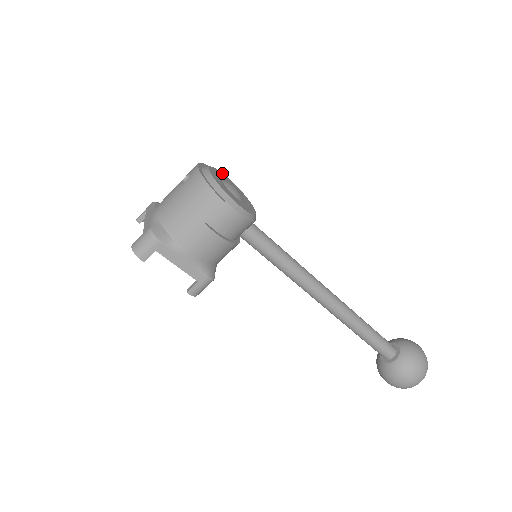
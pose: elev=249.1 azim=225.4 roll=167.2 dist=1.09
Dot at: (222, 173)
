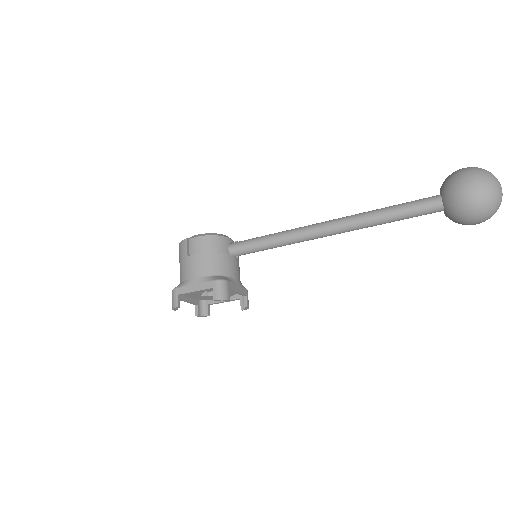
Dot at: occluded
